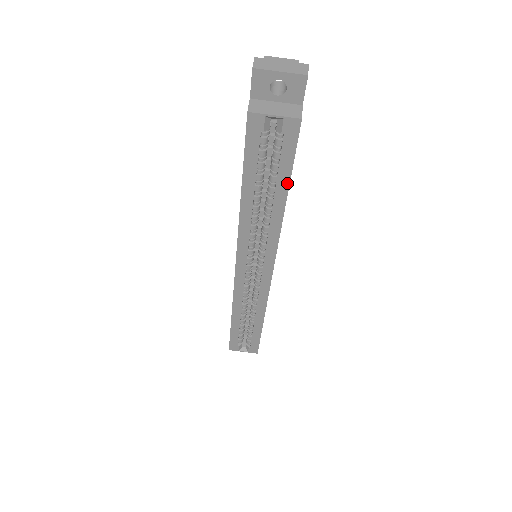
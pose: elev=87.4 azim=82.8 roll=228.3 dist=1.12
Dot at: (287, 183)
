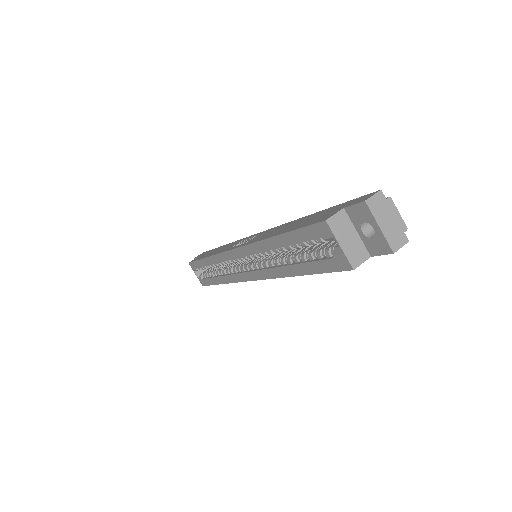
Dot at: (308, 272)
